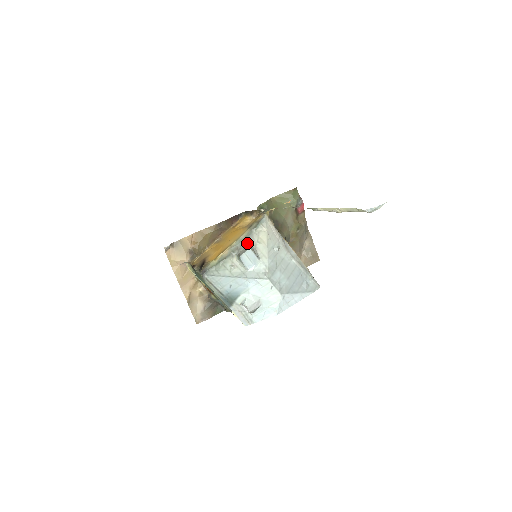
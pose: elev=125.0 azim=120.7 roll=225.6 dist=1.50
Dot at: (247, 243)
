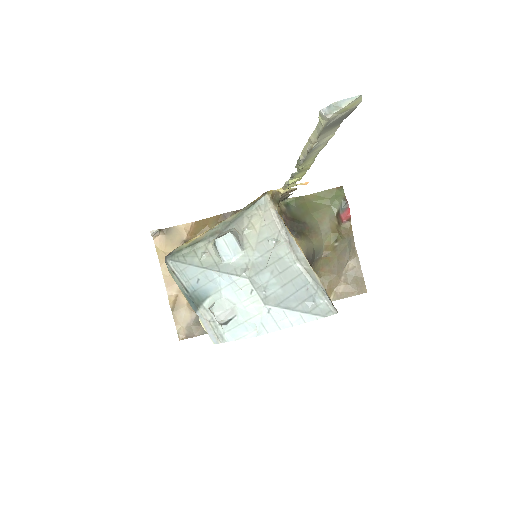
Dot at: (233, 227)
